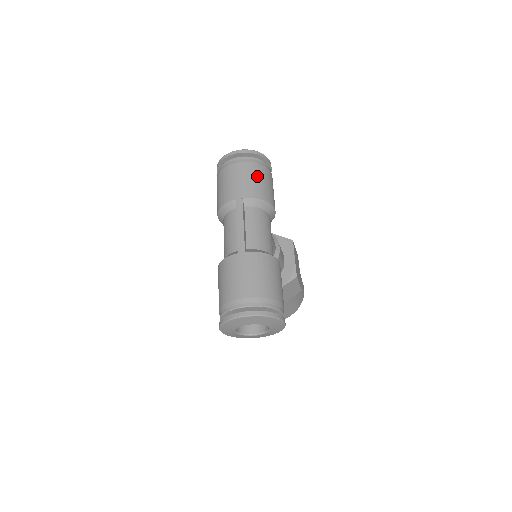
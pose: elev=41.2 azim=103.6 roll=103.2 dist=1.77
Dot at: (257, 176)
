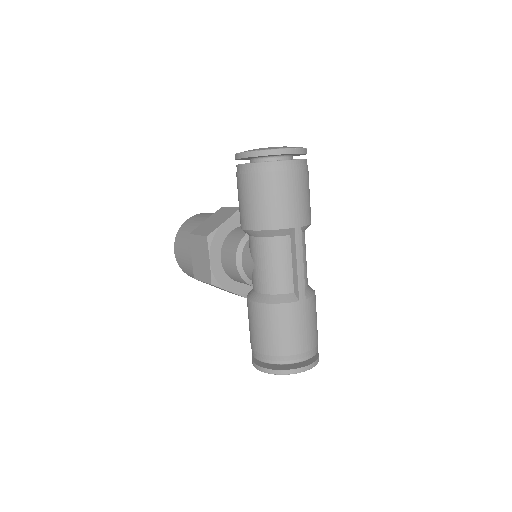
Dot at: (309, 190)
